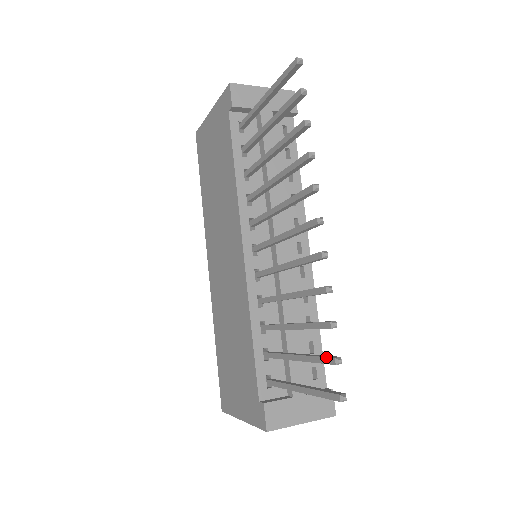
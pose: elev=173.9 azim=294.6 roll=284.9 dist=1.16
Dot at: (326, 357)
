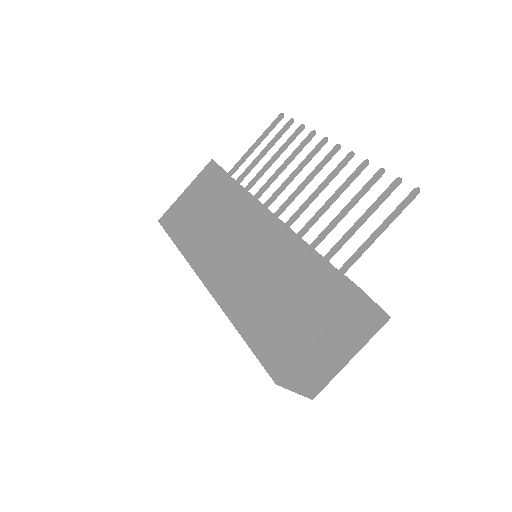
Dot at: (389, 185)
